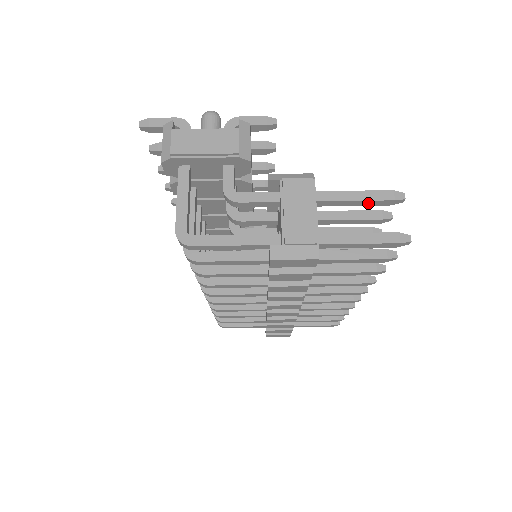
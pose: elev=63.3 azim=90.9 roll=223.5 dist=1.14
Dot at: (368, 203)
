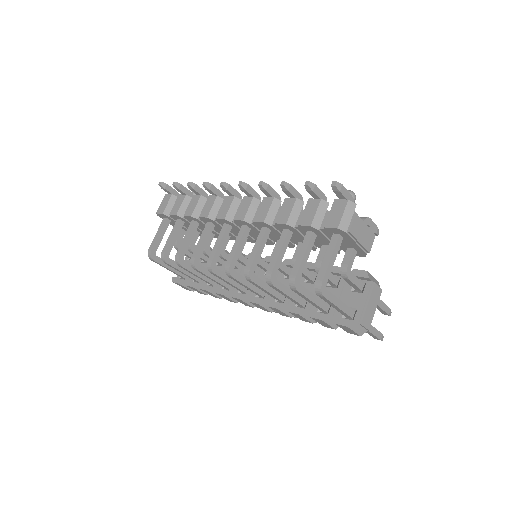
Dot at: (380, 309)
